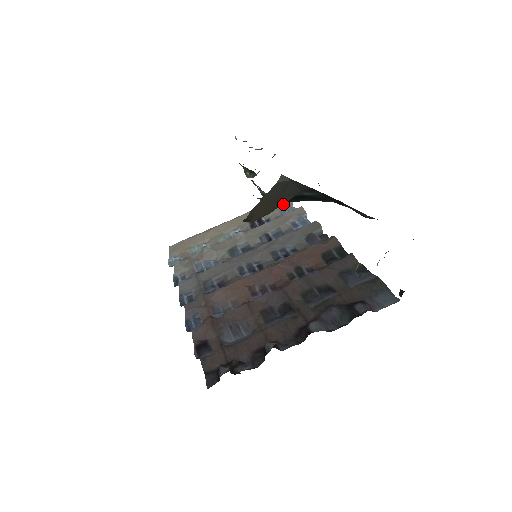
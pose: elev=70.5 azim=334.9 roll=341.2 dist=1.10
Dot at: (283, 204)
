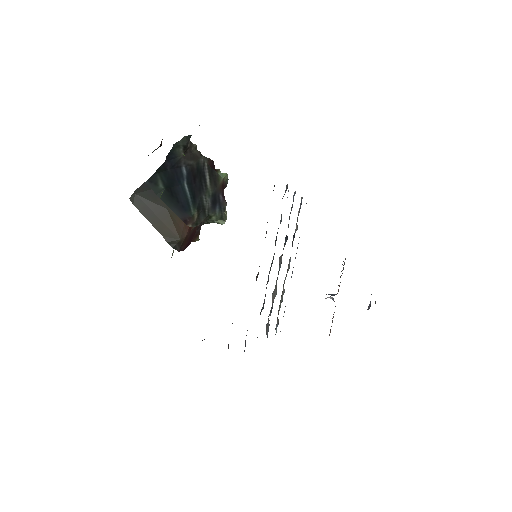
Dot at: (300, 207)
